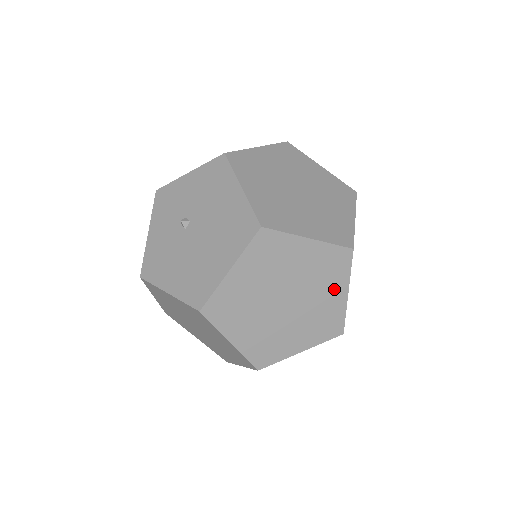
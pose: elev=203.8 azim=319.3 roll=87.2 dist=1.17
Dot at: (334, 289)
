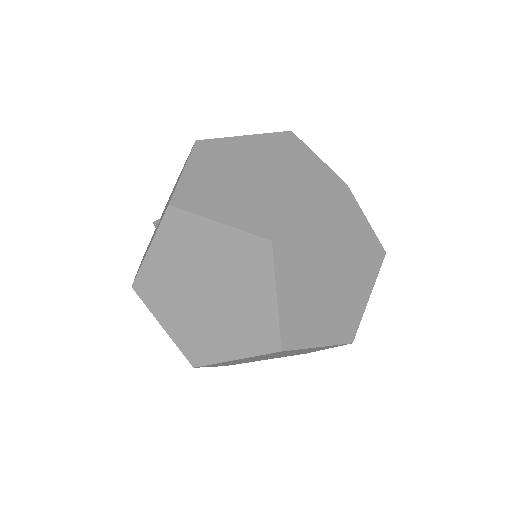
Dot at: (299, 157)
